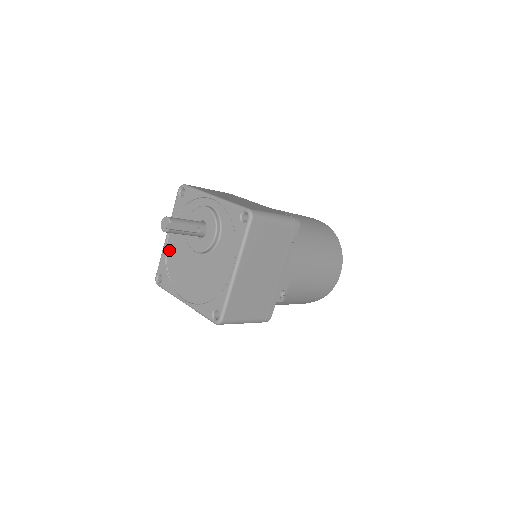
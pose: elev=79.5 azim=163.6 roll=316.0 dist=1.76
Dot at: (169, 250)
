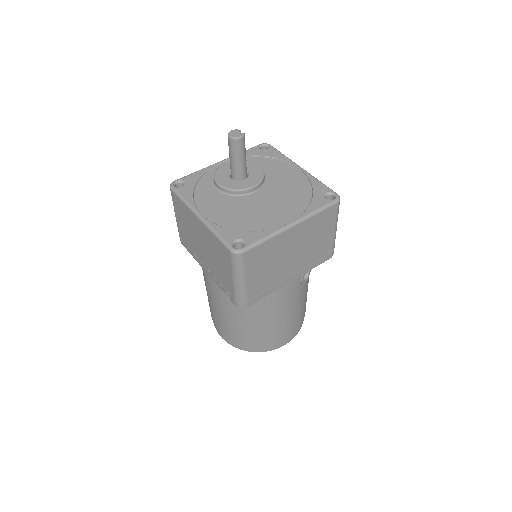
Dot at: (218, 221)
